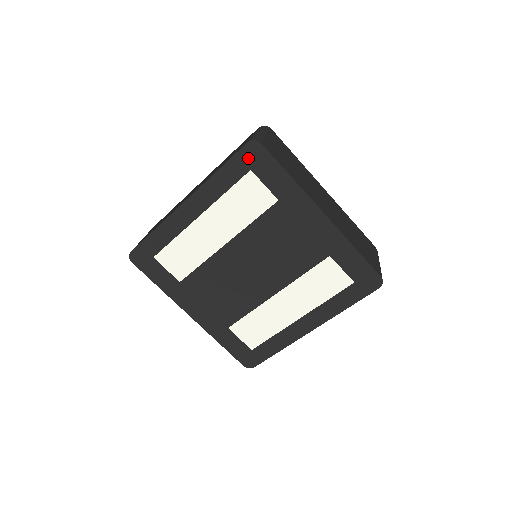
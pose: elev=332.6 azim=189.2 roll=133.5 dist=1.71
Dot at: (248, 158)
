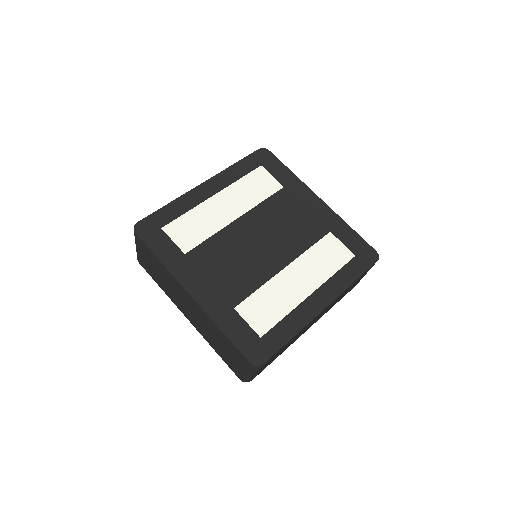
Dot at: (259, 158)
